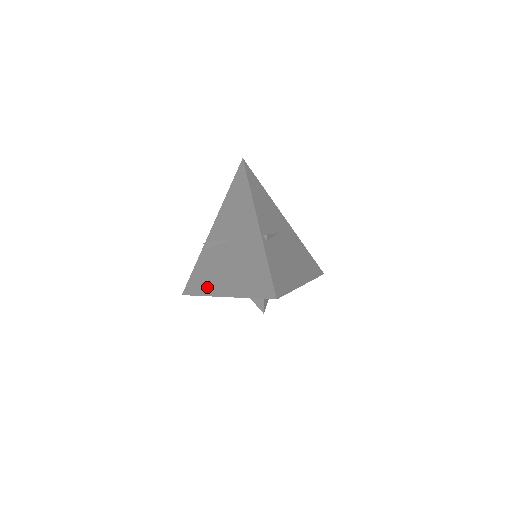
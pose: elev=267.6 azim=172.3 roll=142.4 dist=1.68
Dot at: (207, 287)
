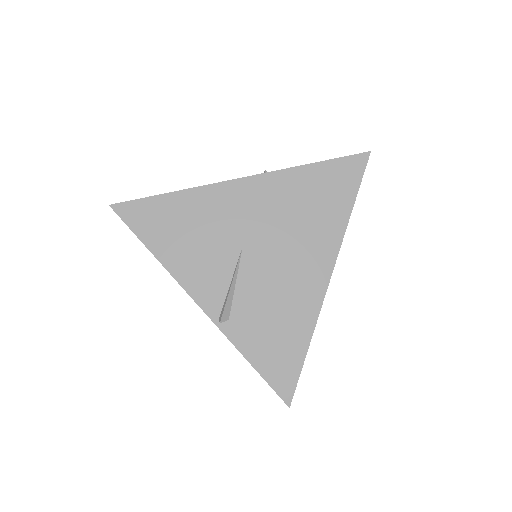
Dot at: occluded
